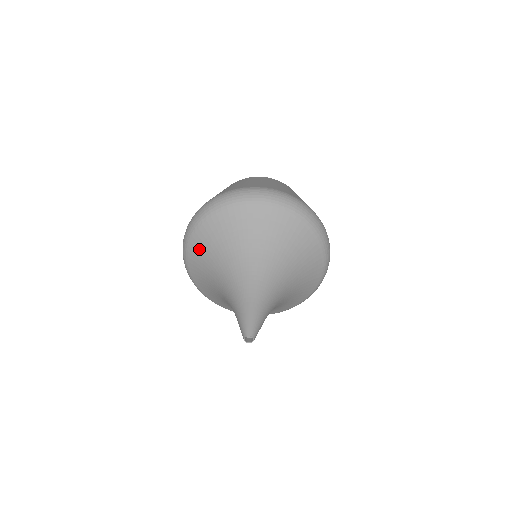
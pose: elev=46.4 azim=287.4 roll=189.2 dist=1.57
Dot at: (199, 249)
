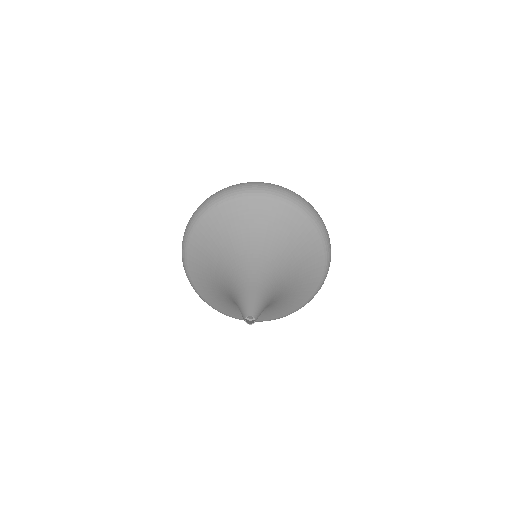
Dot at: (210, 226)
